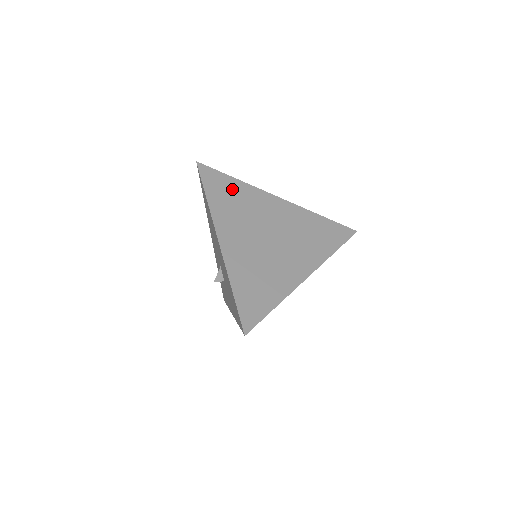
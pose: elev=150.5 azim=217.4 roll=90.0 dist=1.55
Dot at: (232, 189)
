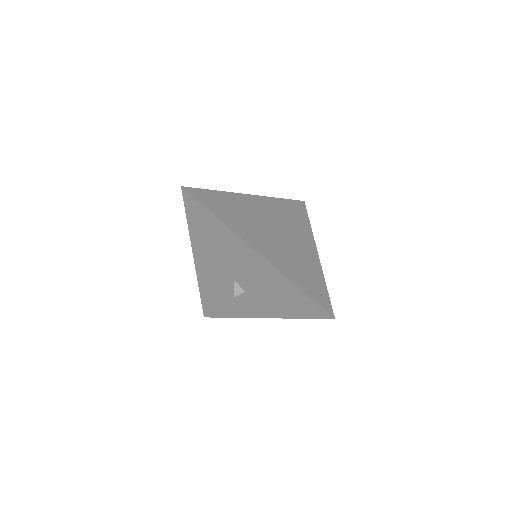
Dot at: (223, 202)
